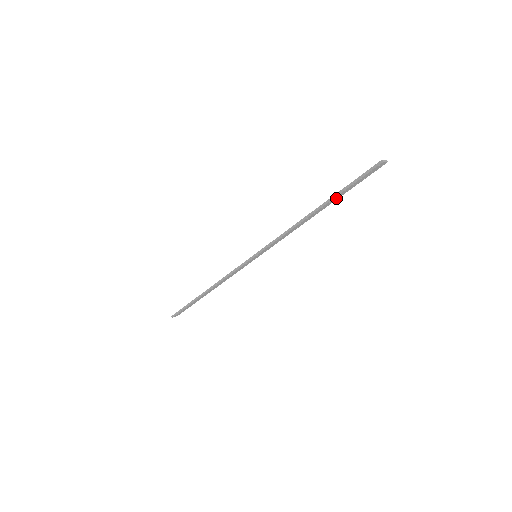
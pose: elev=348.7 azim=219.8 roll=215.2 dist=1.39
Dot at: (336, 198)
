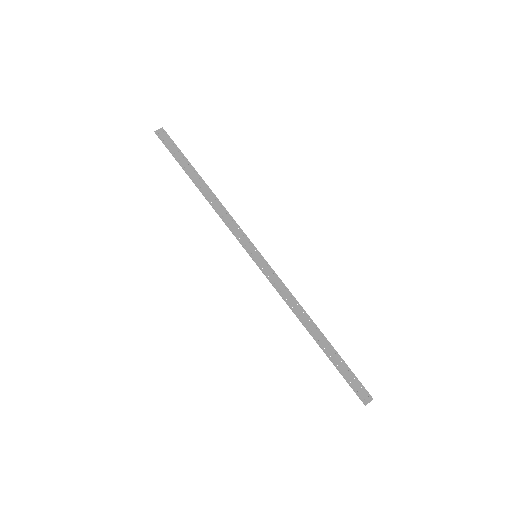
Dot at: (331, 352)
